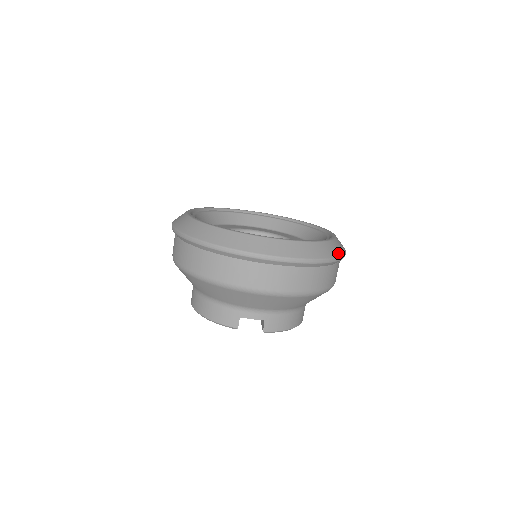
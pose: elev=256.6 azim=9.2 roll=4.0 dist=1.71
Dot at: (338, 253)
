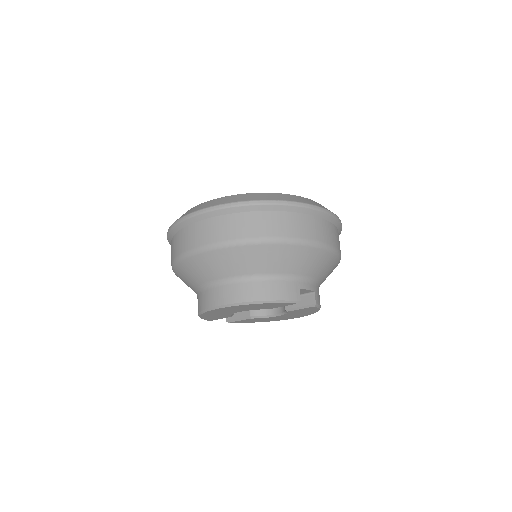
Dot at: occluded
